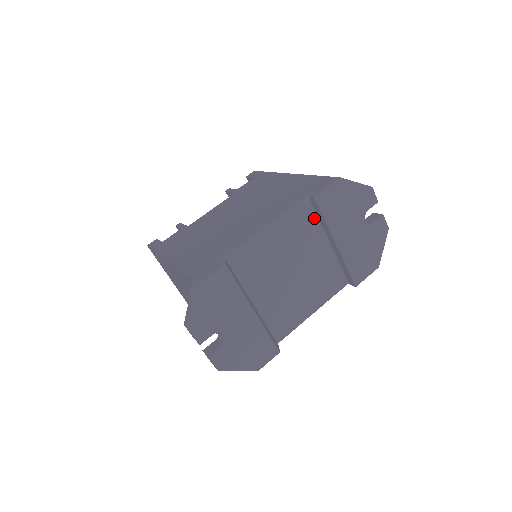
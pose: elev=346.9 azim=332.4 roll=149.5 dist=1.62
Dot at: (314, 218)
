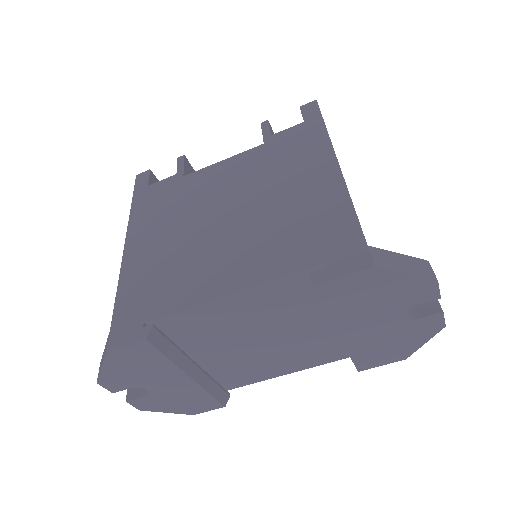
Dot at: occluded
